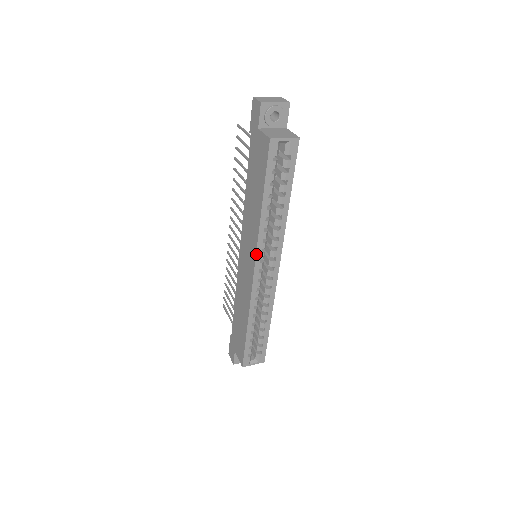
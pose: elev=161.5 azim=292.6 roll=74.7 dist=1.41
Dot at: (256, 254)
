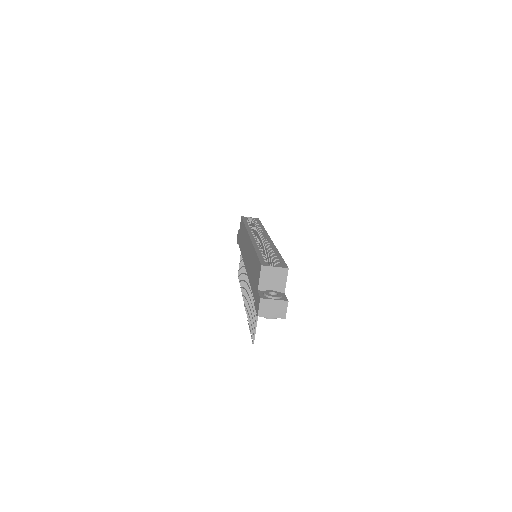
Dot at: (248, 232)
